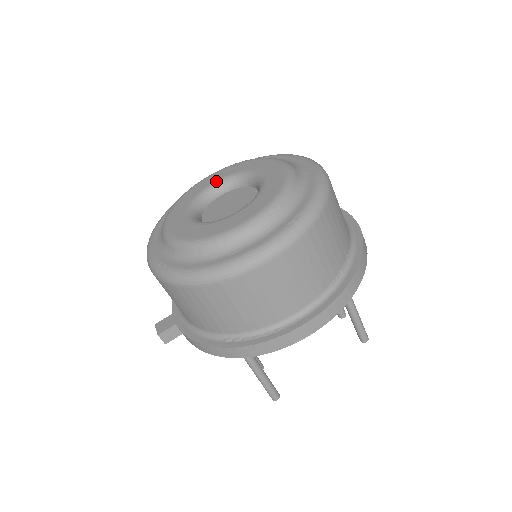
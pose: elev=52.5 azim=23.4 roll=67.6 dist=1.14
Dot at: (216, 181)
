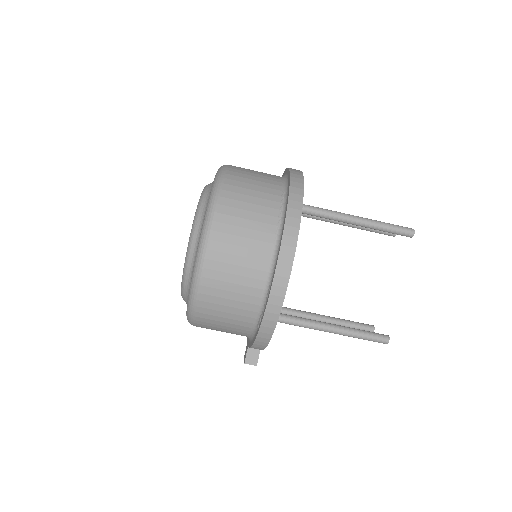
Dot at: occluded
